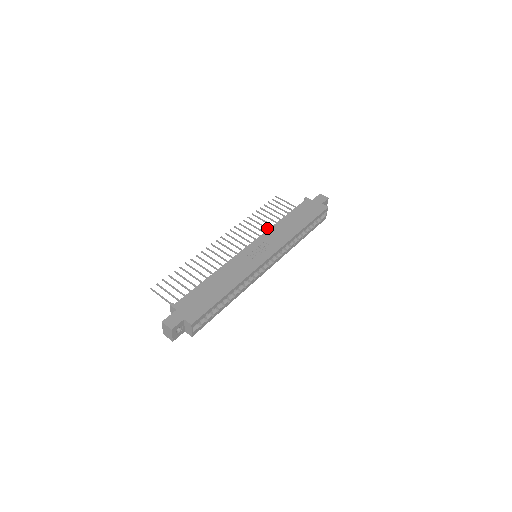
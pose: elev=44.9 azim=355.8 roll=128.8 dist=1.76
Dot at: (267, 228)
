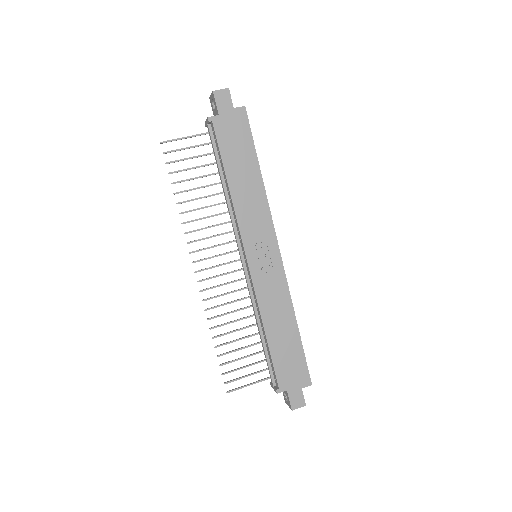
Dot at: occluded
